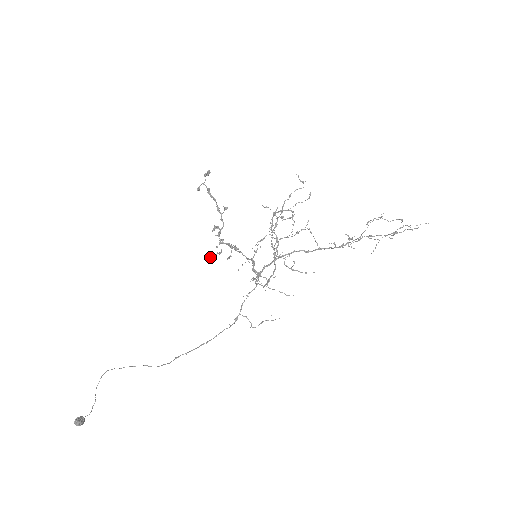
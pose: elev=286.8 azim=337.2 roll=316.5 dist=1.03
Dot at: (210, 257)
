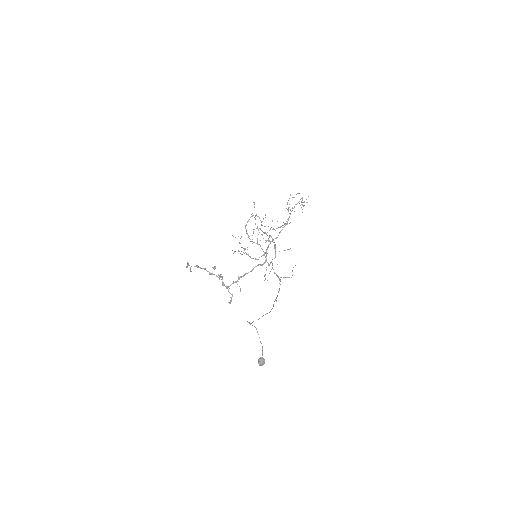
Dot at: (229, 302)
